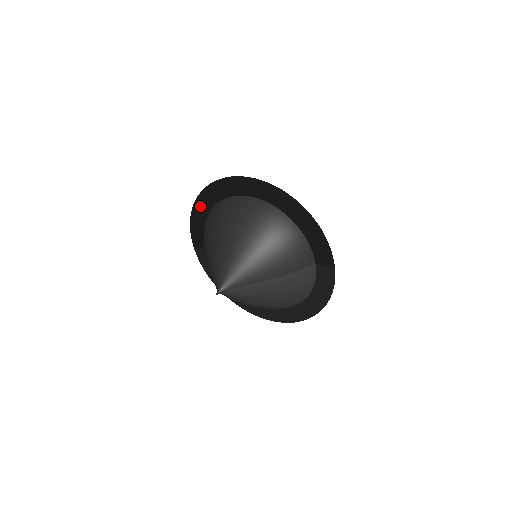
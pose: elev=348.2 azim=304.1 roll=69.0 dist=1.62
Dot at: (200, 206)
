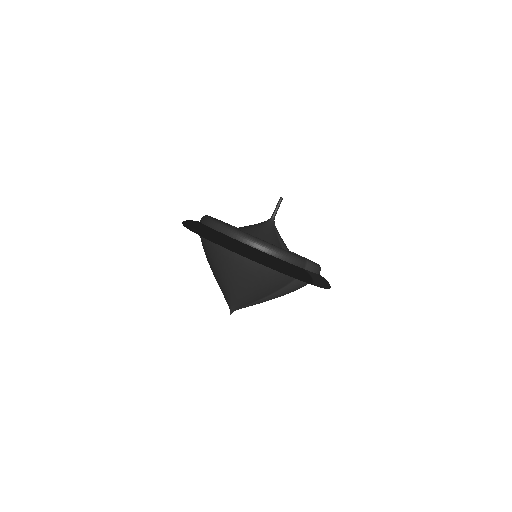
Dot at: occluded
